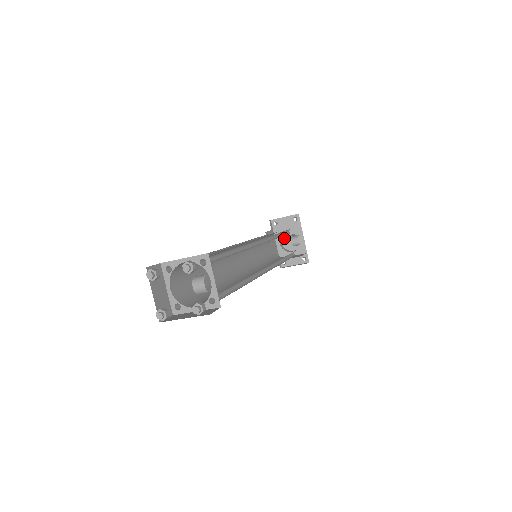
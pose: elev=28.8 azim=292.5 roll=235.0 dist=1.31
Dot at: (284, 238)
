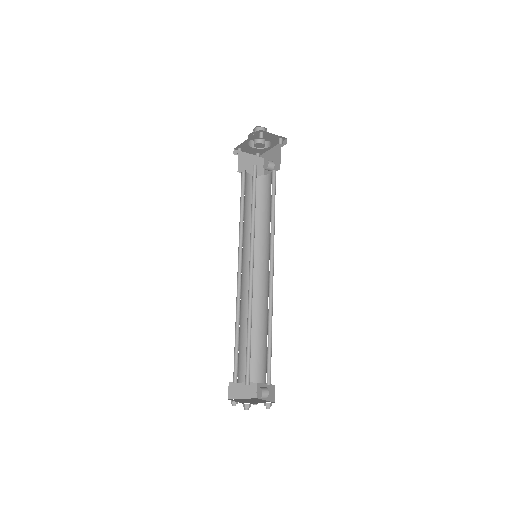
Dot at: occluded
